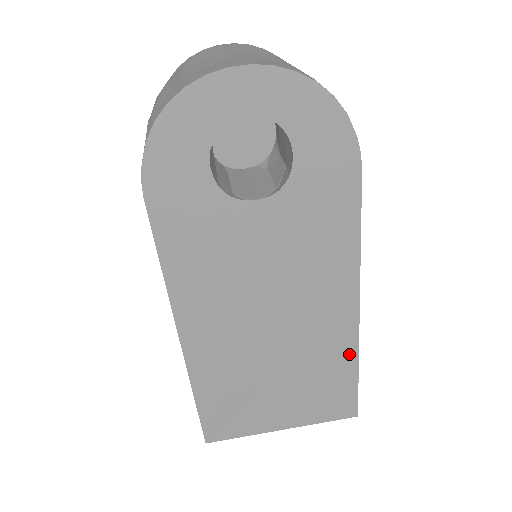
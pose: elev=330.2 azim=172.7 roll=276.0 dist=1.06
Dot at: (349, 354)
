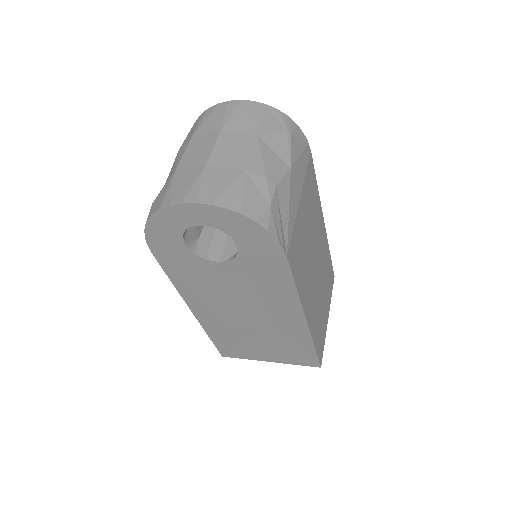
Dot at: (305, 339)
